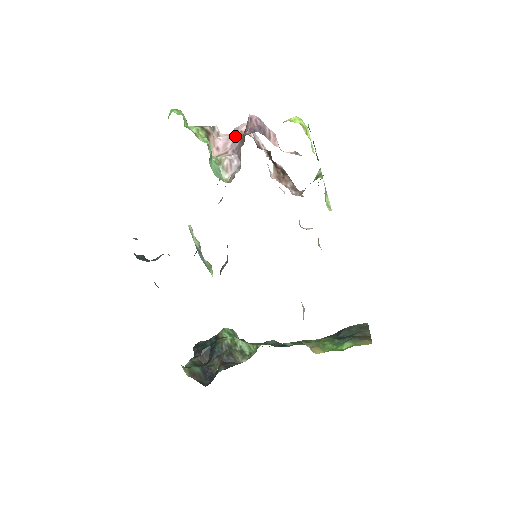
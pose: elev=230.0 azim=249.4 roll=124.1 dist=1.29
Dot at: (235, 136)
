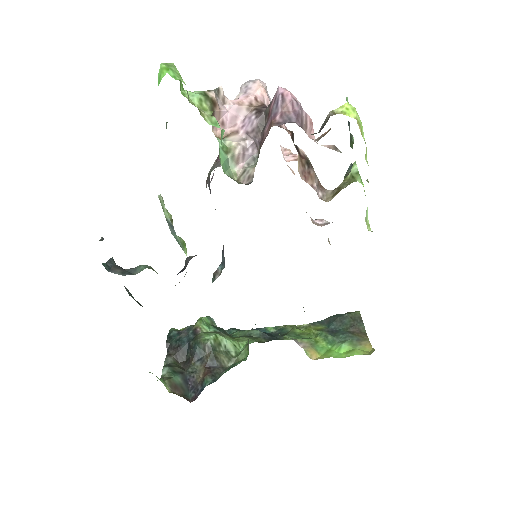
Dot at: (249, 107)
